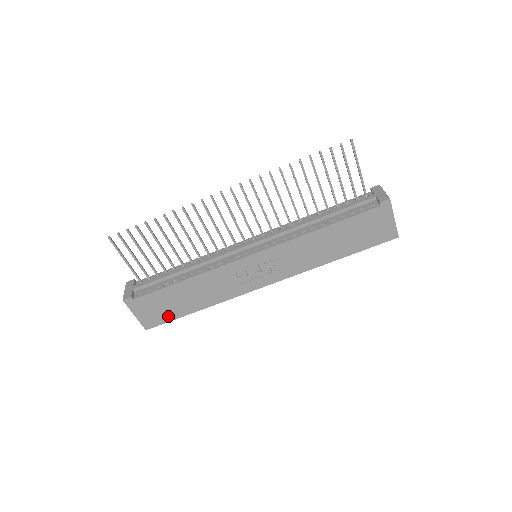
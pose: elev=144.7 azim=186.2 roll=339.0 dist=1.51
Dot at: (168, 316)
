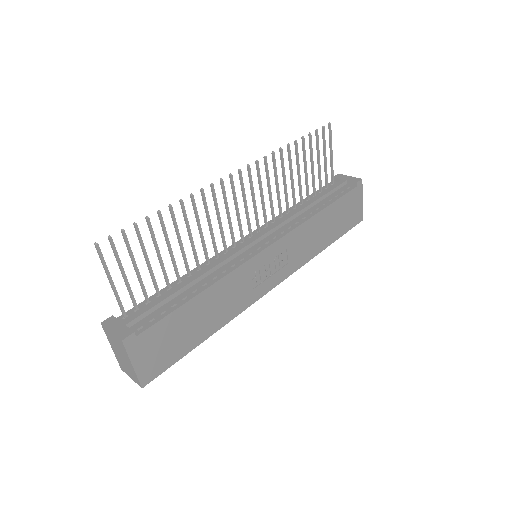
Dot at: (173, 356)
